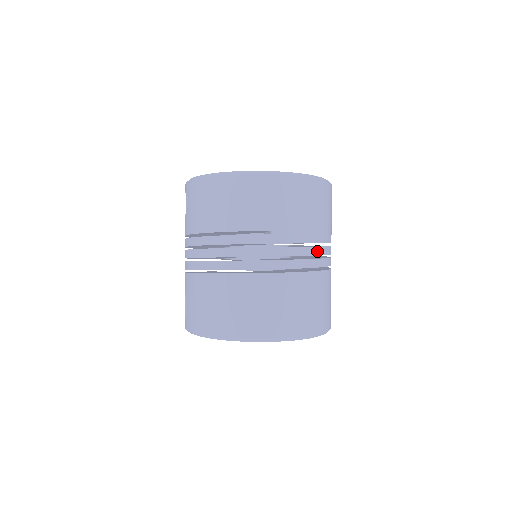
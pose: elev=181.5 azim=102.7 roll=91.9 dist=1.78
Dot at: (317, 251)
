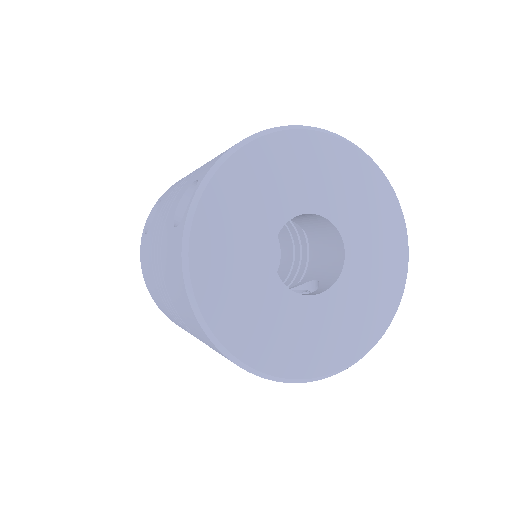
Dot at: occluded
